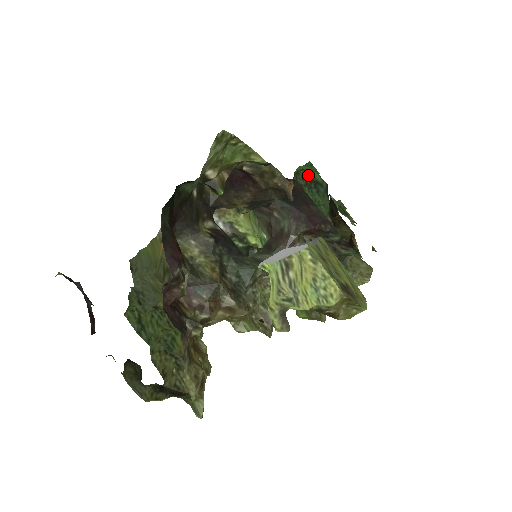
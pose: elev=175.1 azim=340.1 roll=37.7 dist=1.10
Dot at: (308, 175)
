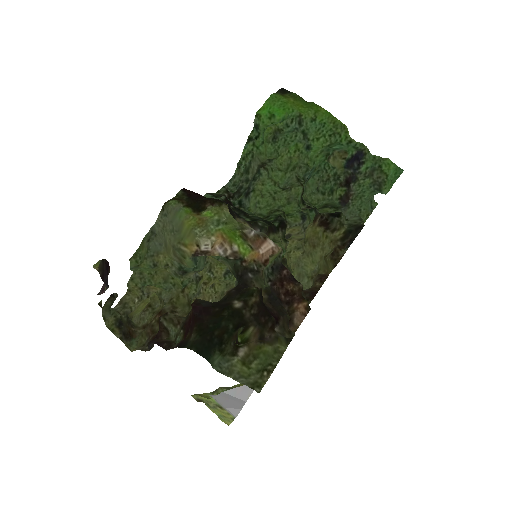
Dot at: (383, 184)
